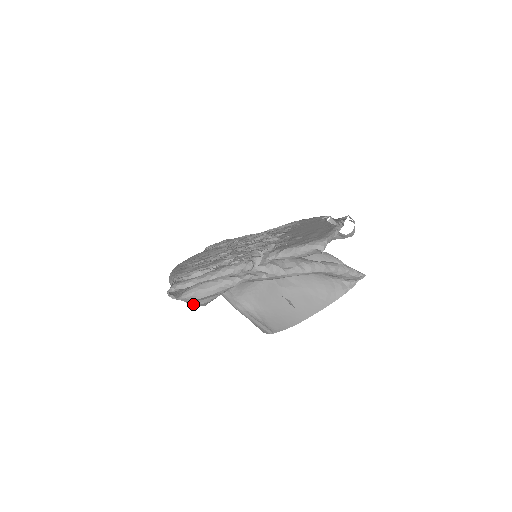
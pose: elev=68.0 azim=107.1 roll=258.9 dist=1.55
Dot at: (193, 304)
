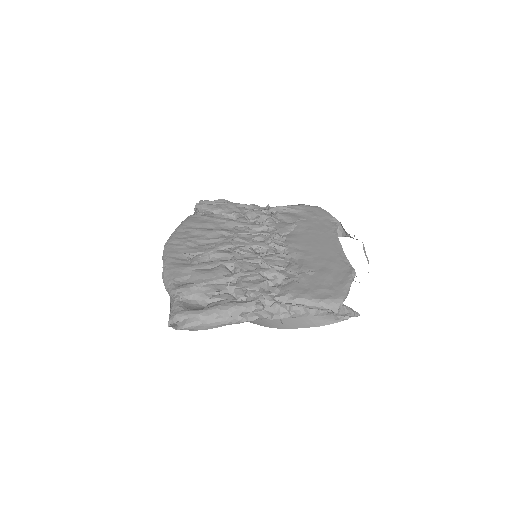
Dot at: occluded
